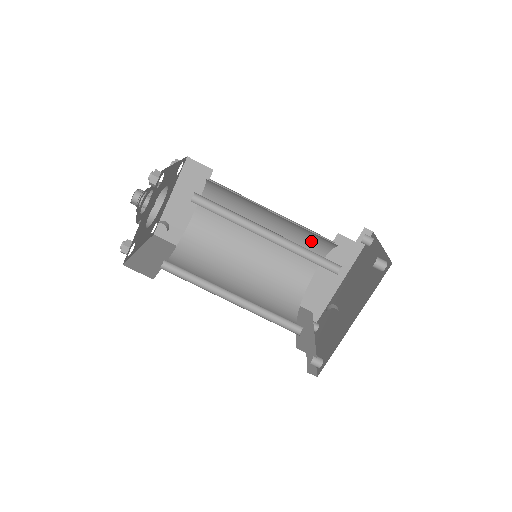
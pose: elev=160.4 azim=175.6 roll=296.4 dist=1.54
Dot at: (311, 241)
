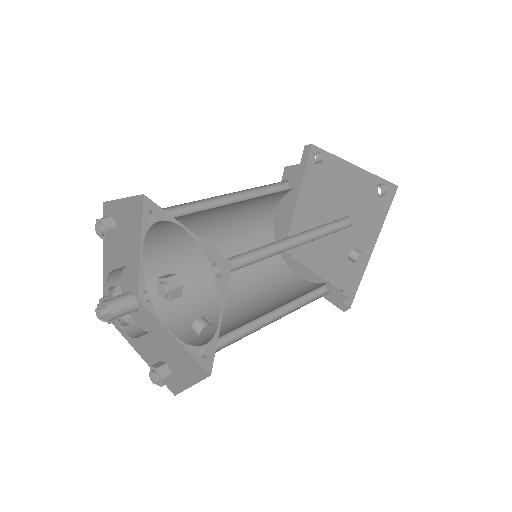
Dot at: (273, 195)
